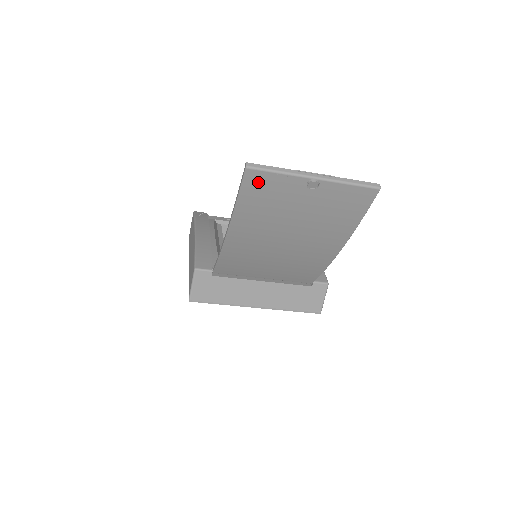
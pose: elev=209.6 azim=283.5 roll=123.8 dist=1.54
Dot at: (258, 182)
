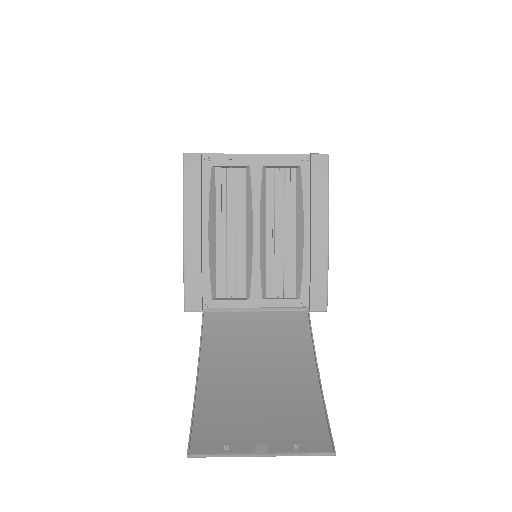
Dot at: (205, 444)
